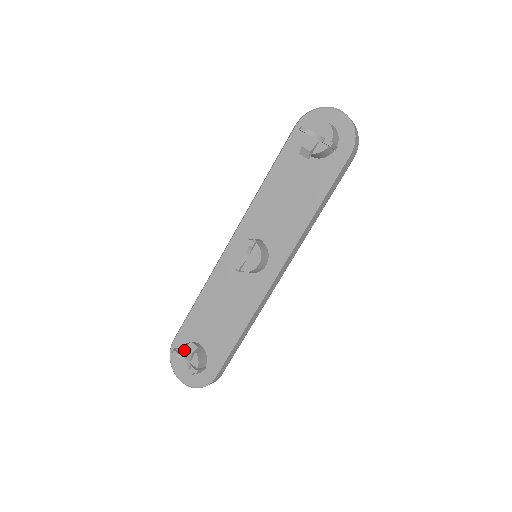
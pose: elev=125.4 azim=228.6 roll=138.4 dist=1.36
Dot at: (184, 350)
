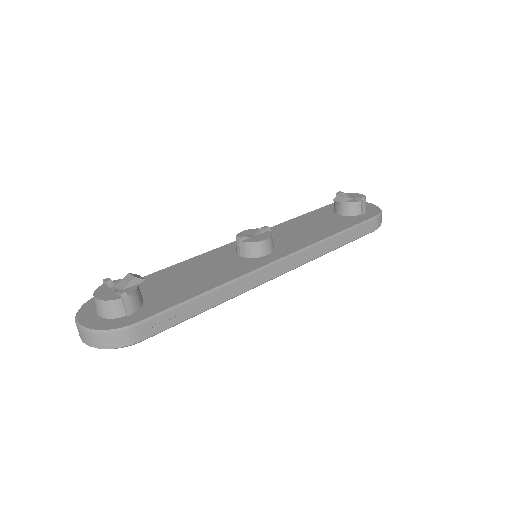
Dot at: (124, 277)
